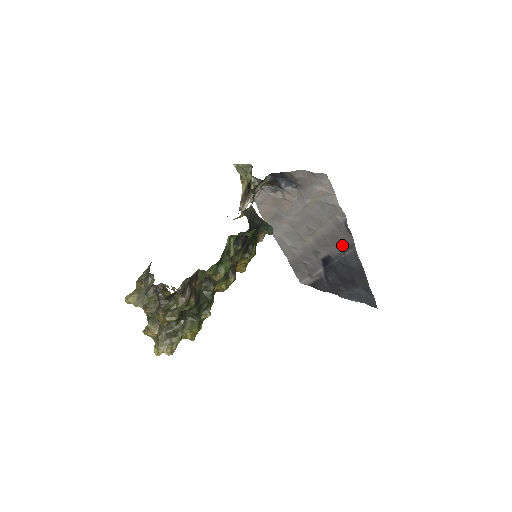
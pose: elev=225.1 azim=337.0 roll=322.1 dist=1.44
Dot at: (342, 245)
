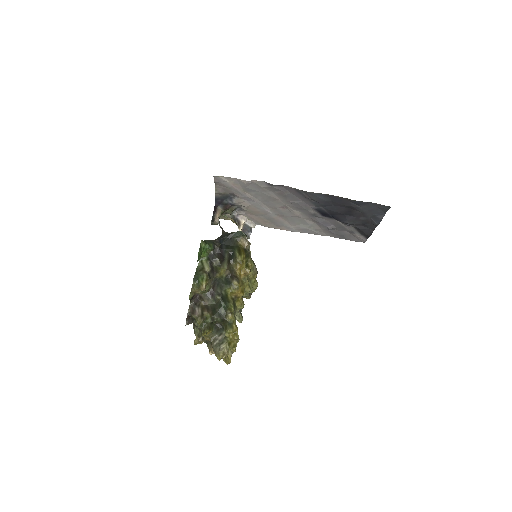
Dot at: (299, 196)
